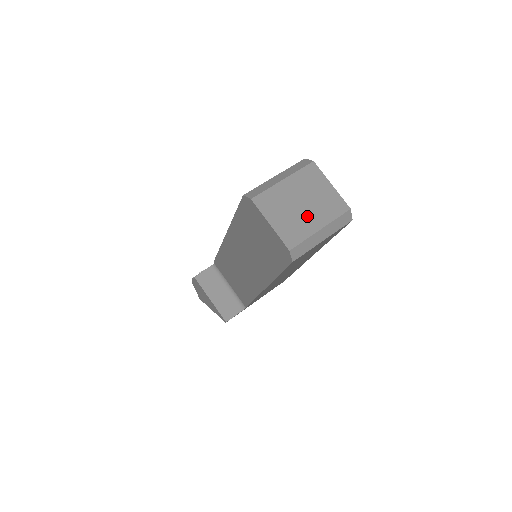
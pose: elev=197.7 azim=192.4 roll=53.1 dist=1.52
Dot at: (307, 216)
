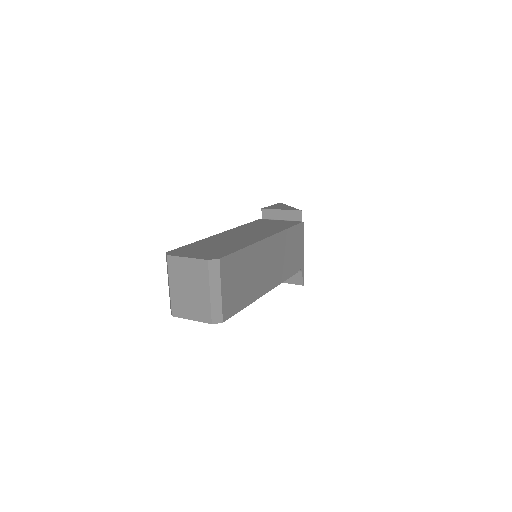
Dot at: (198, 294)
